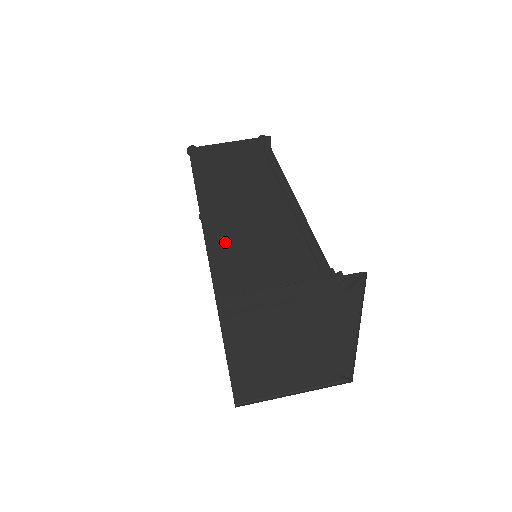
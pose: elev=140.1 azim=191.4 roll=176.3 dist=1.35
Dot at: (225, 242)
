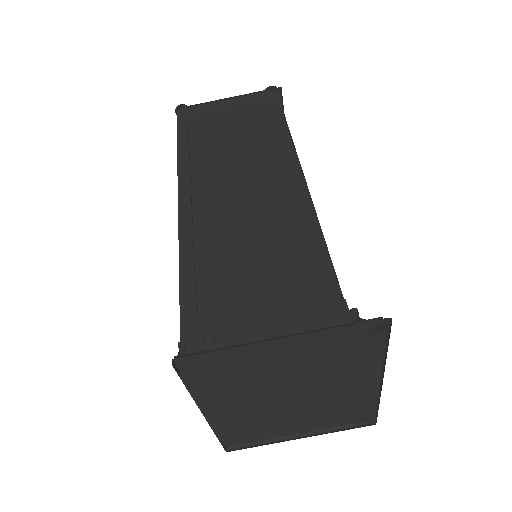
Dot at: (204, 252)
